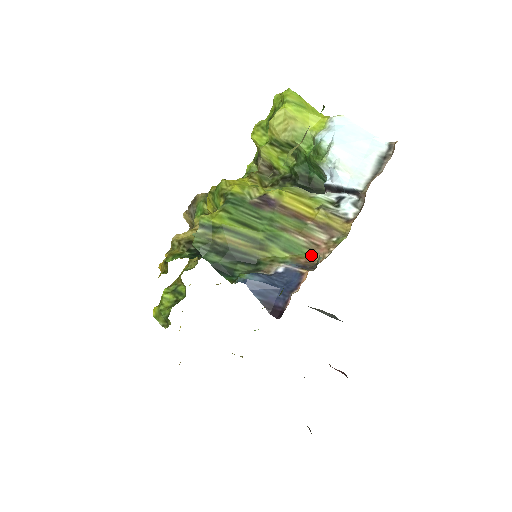
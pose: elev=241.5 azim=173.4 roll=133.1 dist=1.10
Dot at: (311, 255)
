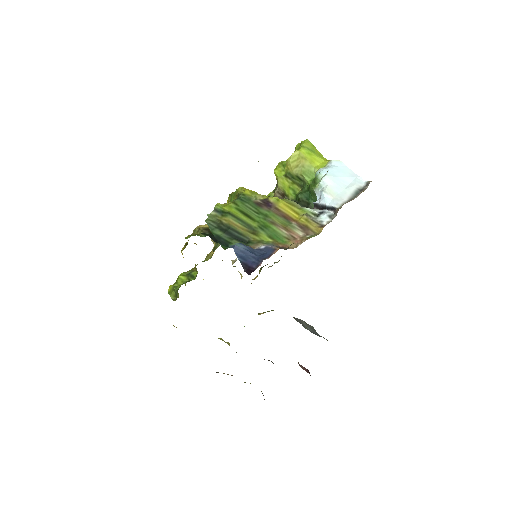
Dot at: (288, 243)
